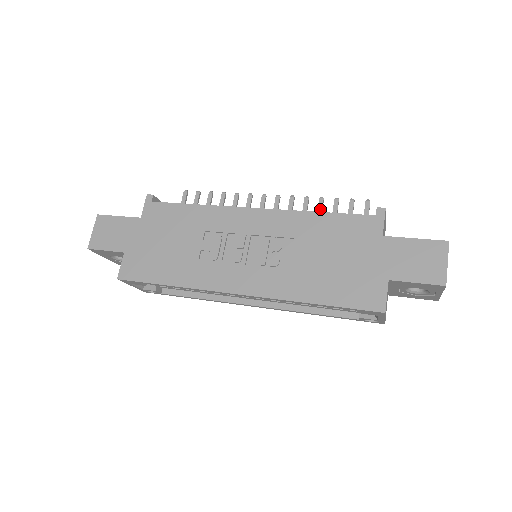
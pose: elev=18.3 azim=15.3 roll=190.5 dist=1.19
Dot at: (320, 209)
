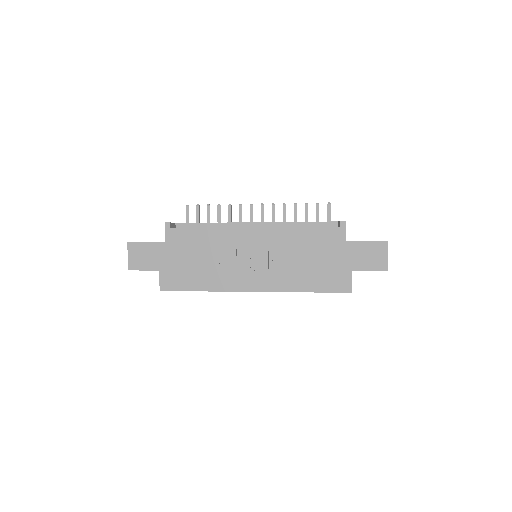
Dot at: (295, 213)
